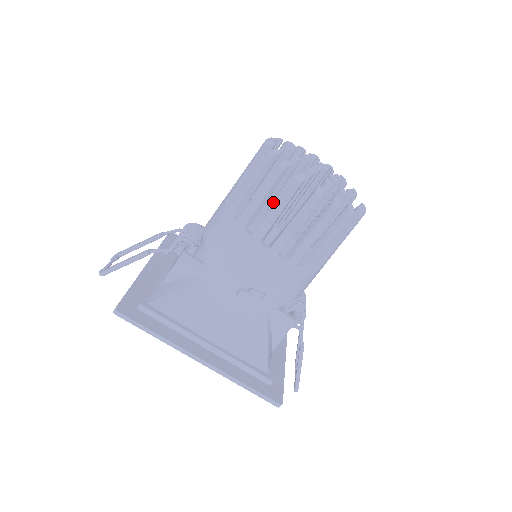
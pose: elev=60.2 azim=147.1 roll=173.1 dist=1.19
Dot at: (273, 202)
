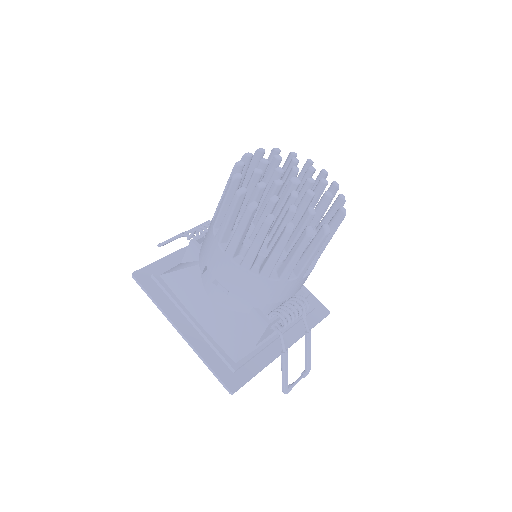
Dot at: (257, 209)
